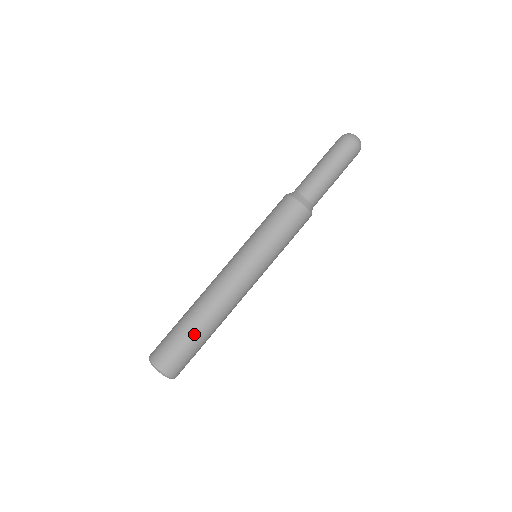
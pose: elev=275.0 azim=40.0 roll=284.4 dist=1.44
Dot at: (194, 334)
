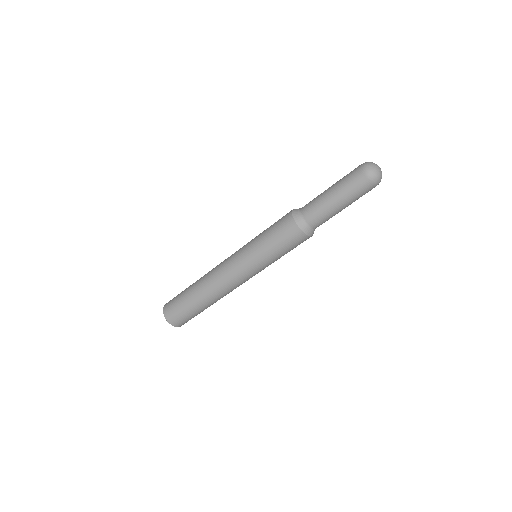
Dot at: (202, 310)
